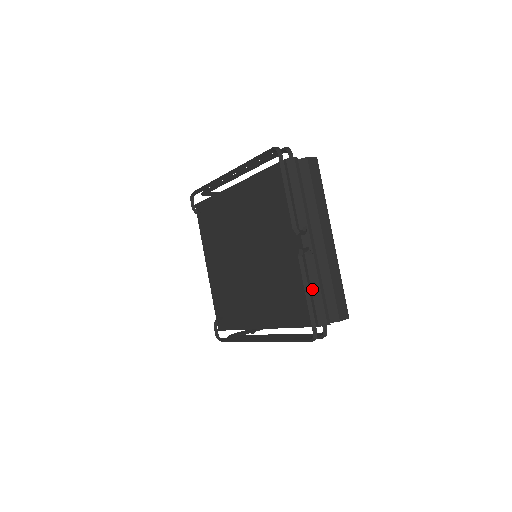
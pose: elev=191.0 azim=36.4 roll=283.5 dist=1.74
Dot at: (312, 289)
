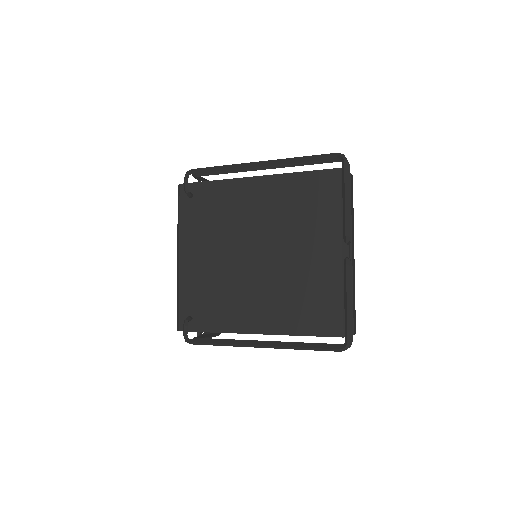
Dot at: occluded
